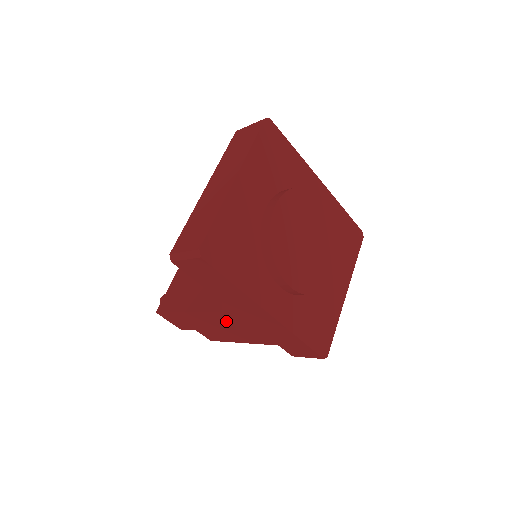
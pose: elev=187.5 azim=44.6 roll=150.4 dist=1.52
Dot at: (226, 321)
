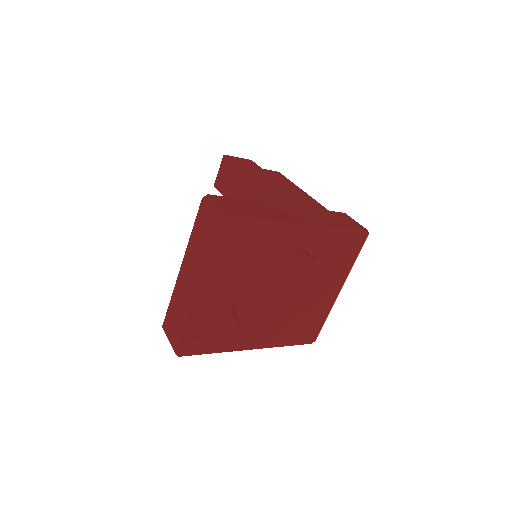
Dot at: occluded
